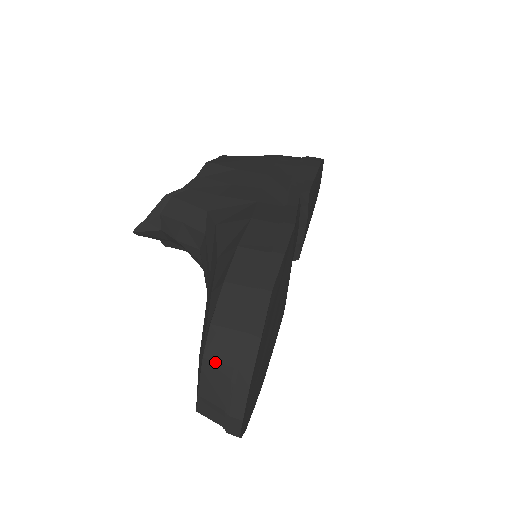
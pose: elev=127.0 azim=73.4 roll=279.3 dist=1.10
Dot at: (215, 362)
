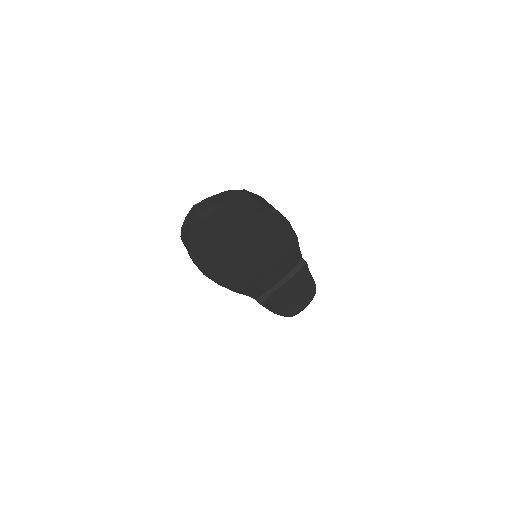
Dot at: (231, 194)
